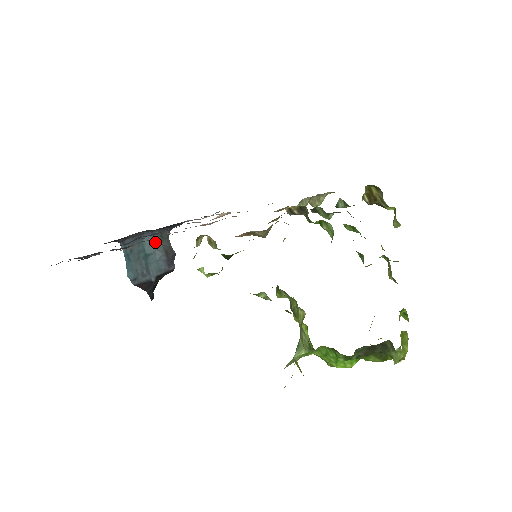
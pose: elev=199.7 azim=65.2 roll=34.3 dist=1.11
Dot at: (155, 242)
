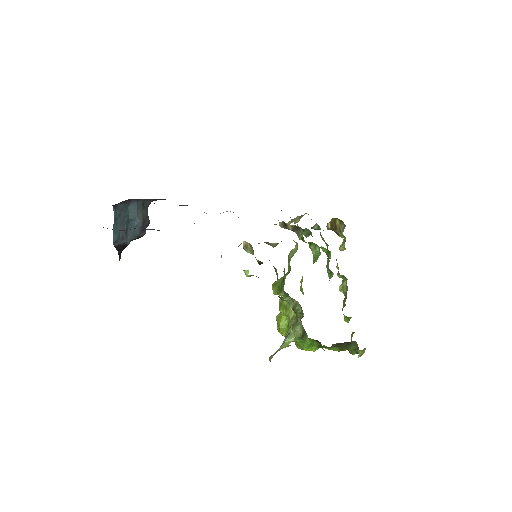
Dot at: (138, 209)
